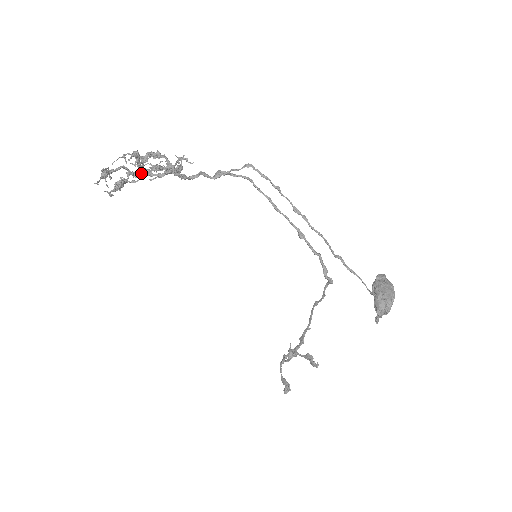
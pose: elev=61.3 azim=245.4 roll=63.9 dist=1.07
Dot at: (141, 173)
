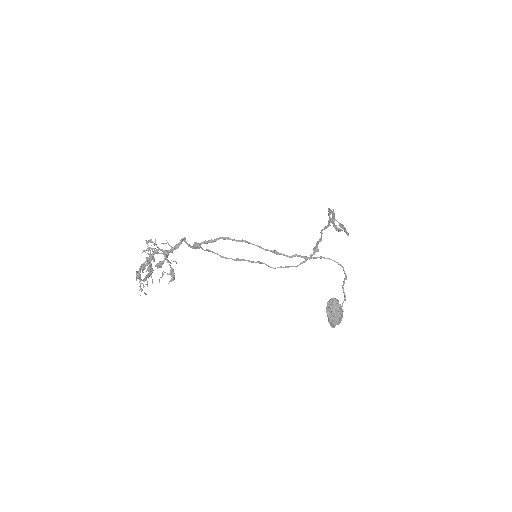
Dot at: occluded
